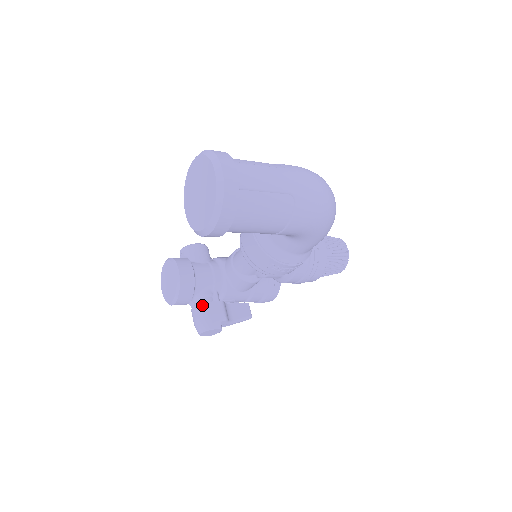
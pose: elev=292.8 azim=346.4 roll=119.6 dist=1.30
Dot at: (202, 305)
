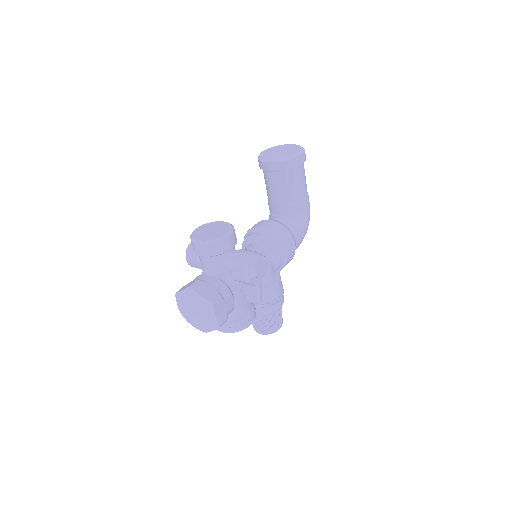
Dot at: occluded
